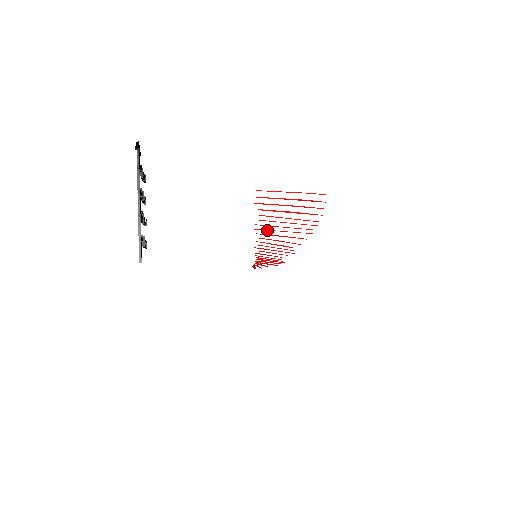
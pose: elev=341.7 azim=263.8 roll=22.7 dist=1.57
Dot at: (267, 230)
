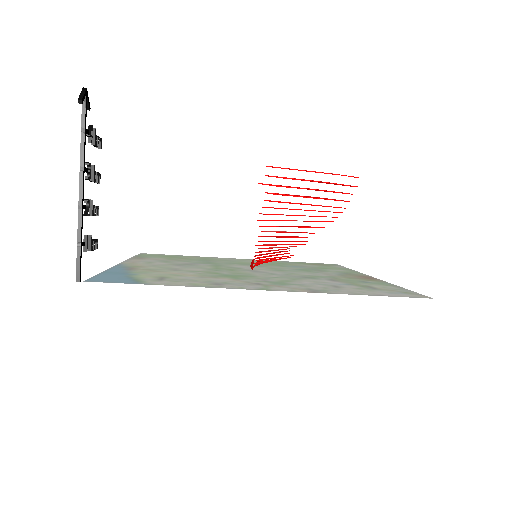
Dot at: (275, 220)
